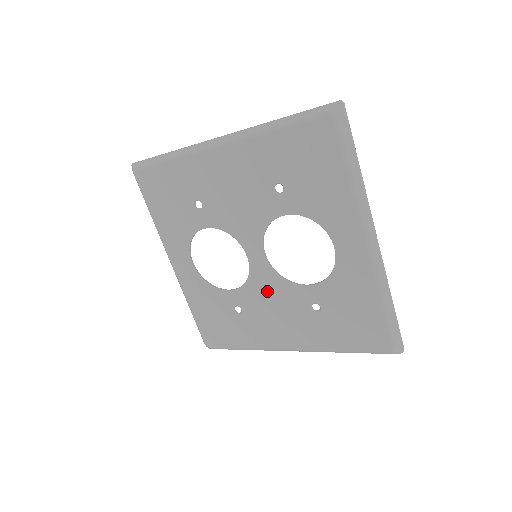
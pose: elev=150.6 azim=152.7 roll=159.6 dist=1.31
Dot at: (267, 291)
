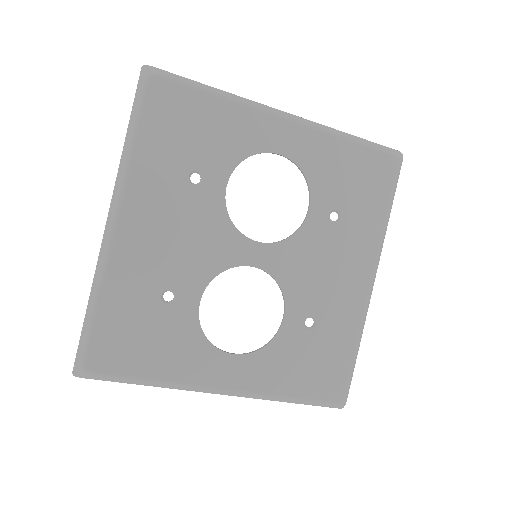
Dot at: (300, 266)
